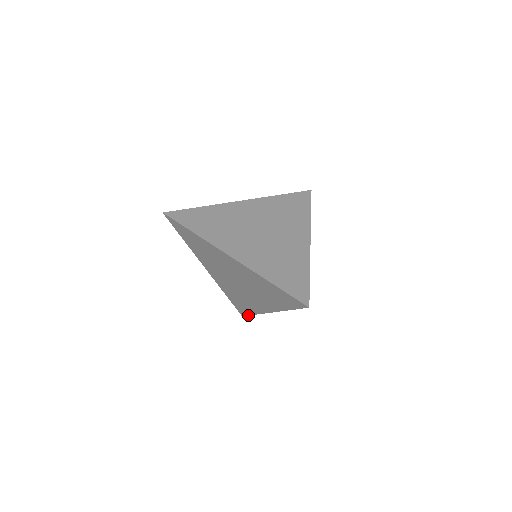
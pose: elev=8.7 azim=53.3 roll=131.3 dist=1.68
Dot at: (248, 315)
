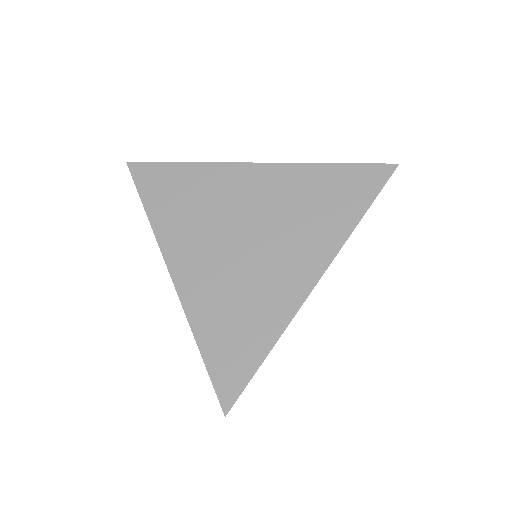
Dot at: (248, 380)
